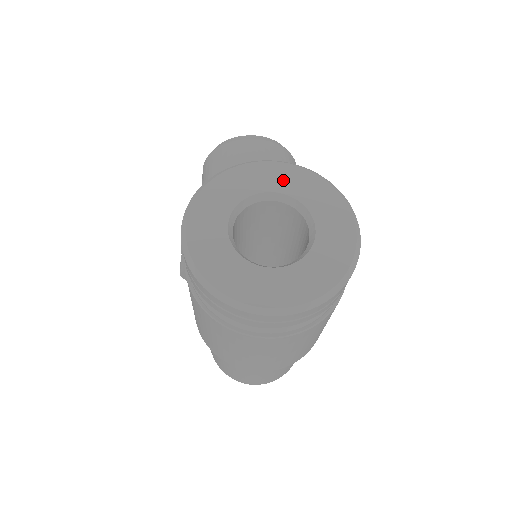
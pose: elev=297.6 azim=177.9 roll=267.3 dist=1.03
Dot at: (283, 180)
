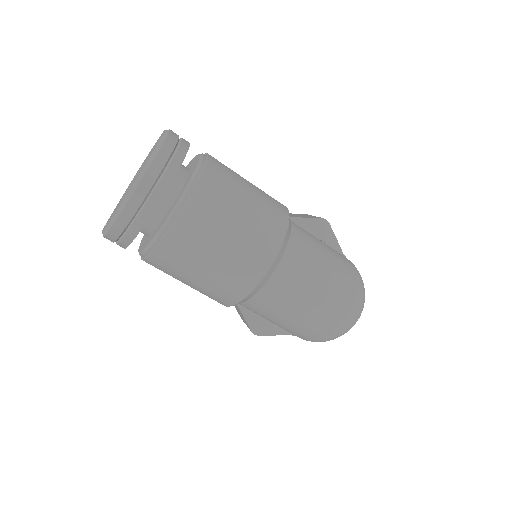
Dot at: occluded
